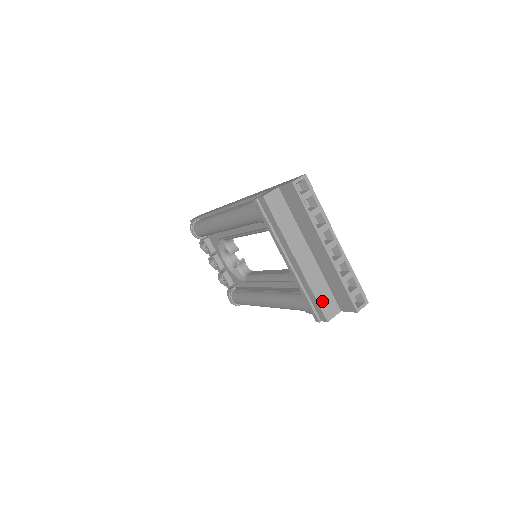
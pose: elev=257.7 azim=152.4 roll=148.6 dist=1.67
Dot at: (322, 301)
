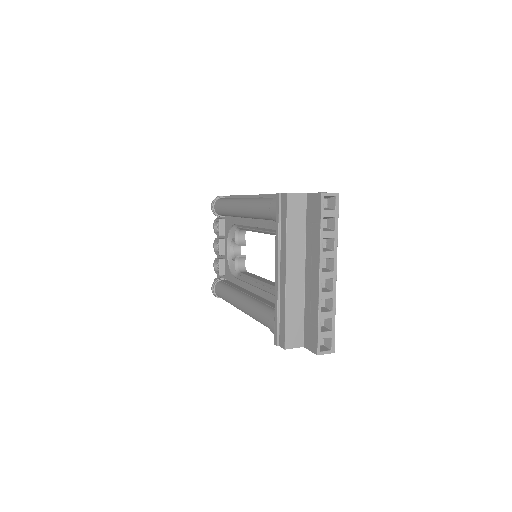
Dot at: (290, 326)
